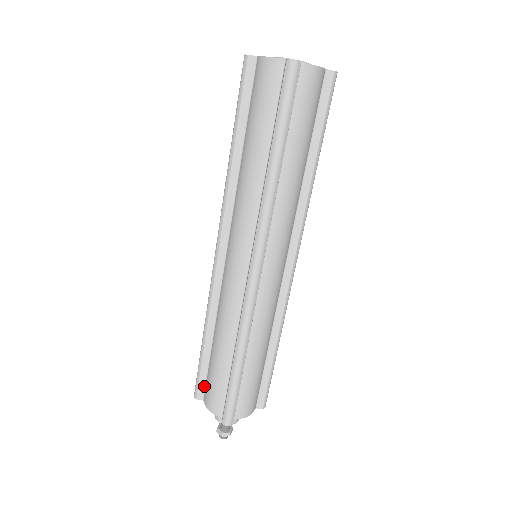
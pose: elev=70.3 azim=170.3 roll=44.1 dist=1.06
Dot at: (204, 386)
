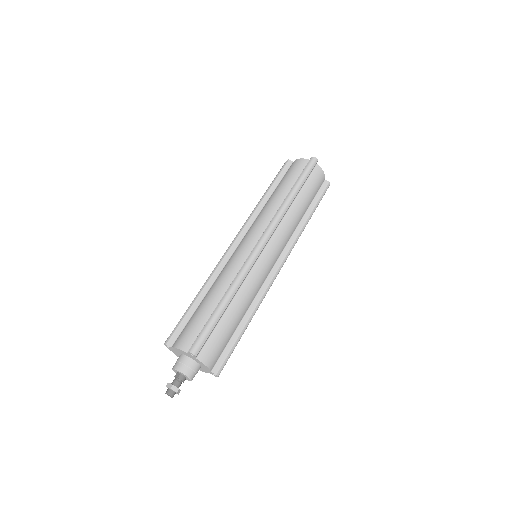
Dot at: (178, 335)
